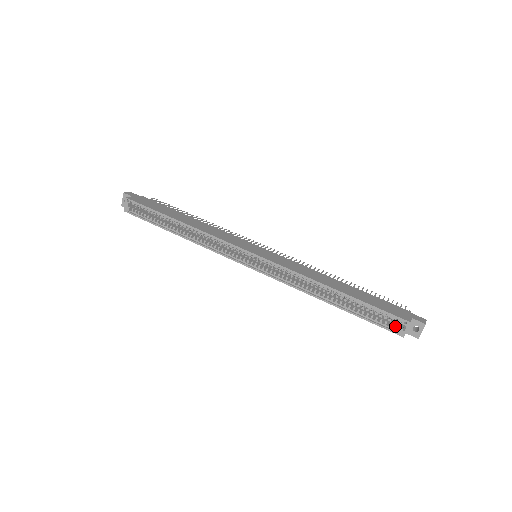
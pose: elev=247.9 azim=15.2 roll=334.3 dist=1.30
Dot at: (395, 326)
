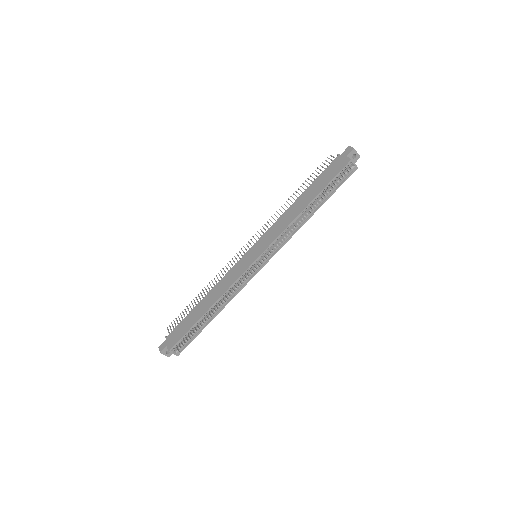
Dot at: (349, 171)
